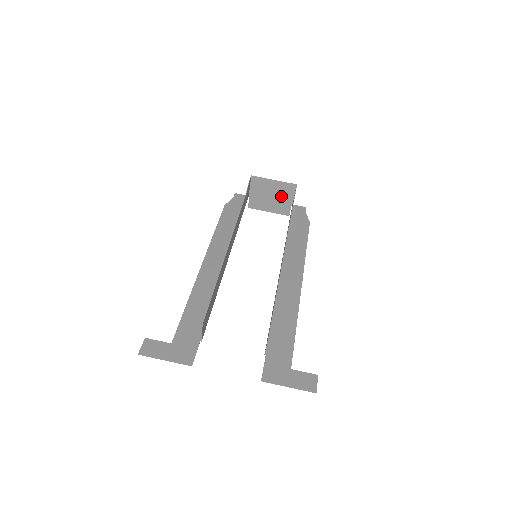
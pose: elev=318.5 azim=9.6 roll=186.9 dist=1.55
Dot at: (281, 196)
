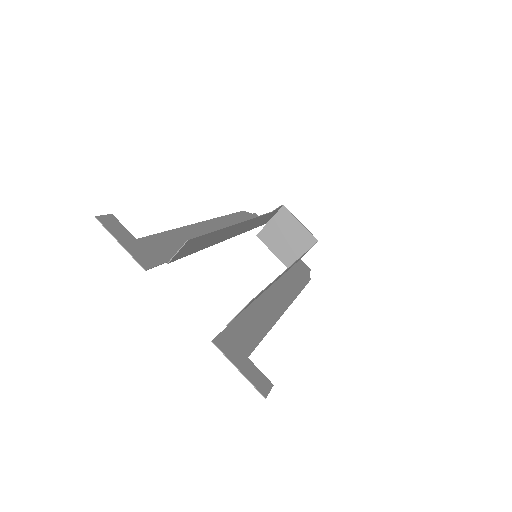
Dot at: (296, 243)
